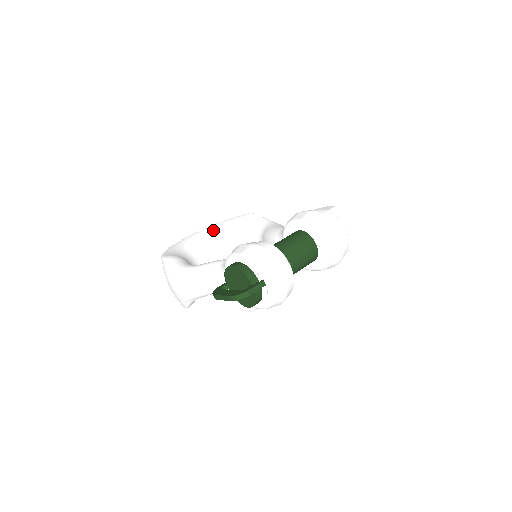
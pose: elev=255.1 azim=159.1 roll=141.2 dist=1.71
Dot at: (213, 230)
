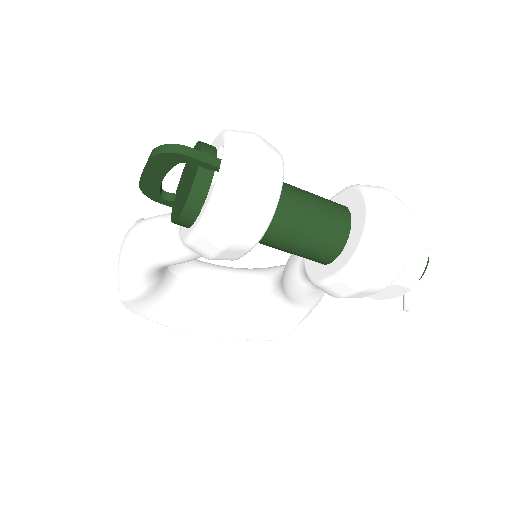
Dot at: (232, 267)
